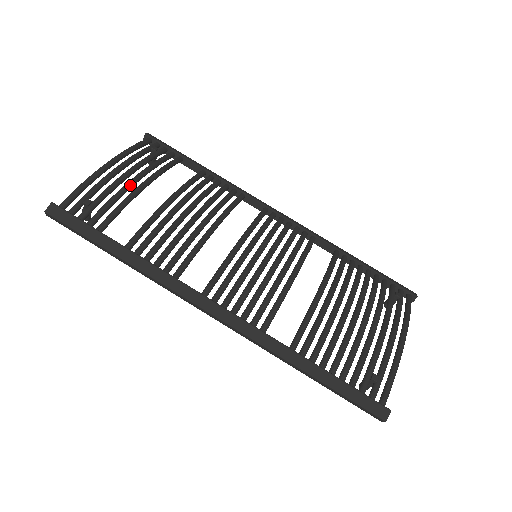
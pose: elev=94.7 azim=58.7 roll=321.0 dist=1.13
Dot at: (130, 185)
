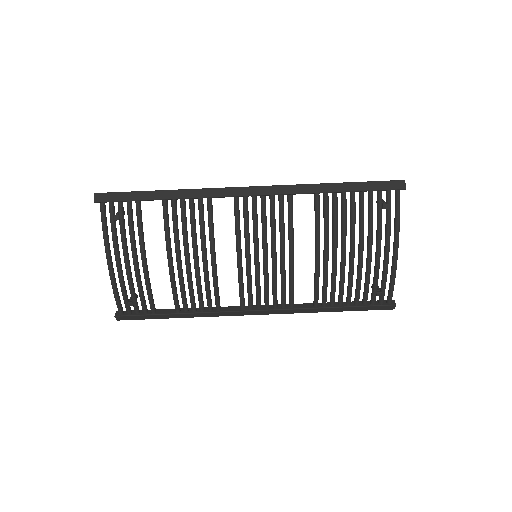
Dot at: (138, 274)
